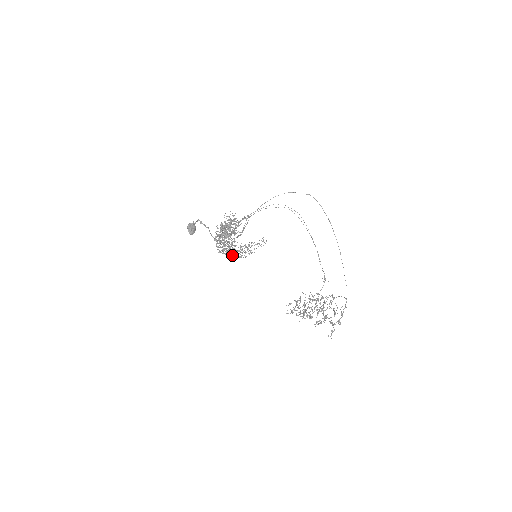
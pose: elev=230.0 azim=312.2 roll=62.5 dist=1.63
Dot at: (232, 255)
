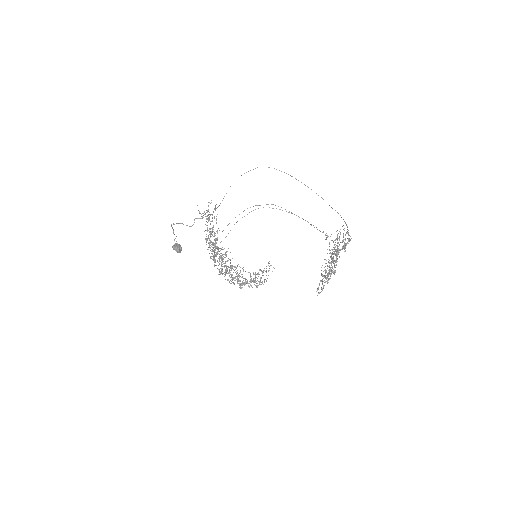
Dot at: (244, 283)
